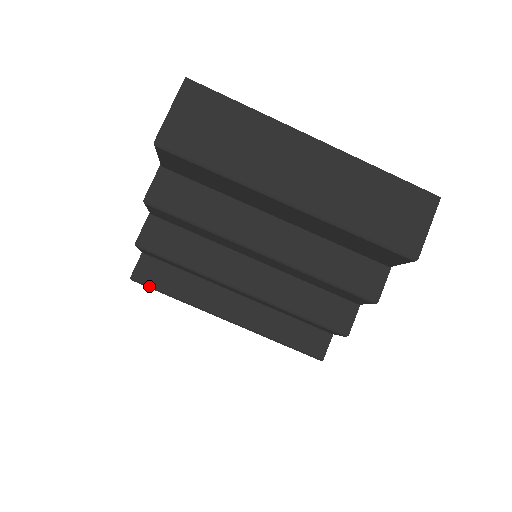
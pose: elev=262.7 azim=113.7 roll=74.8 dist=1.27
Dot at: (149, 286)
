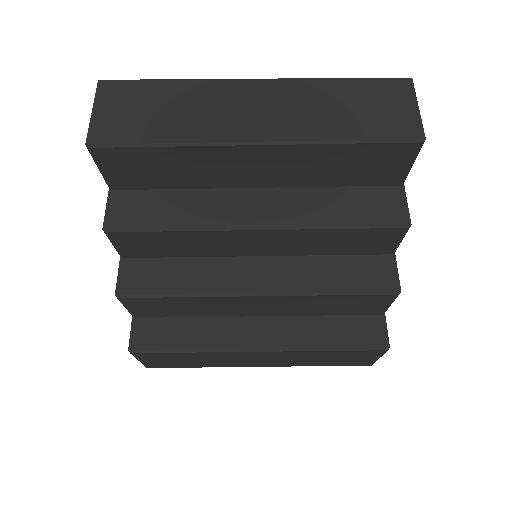
Dot at: (153, 351)
